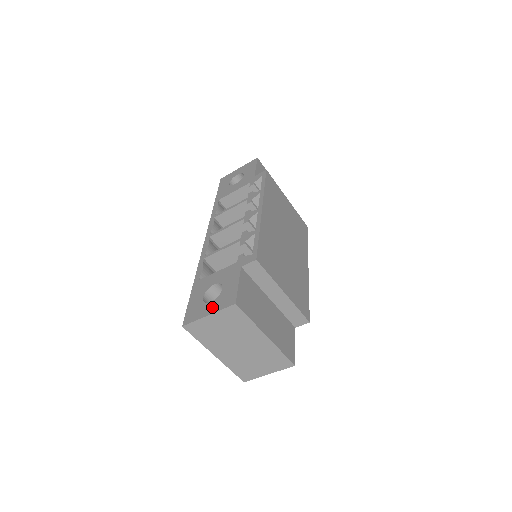
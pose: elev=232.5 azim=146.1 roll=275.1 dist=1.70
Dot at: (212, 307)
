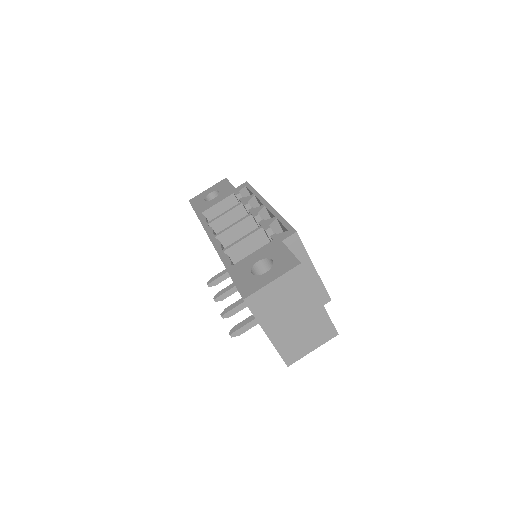
Dot at: (272, 274)
